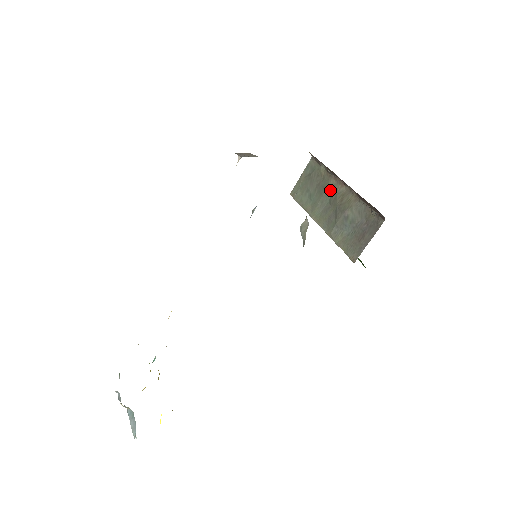
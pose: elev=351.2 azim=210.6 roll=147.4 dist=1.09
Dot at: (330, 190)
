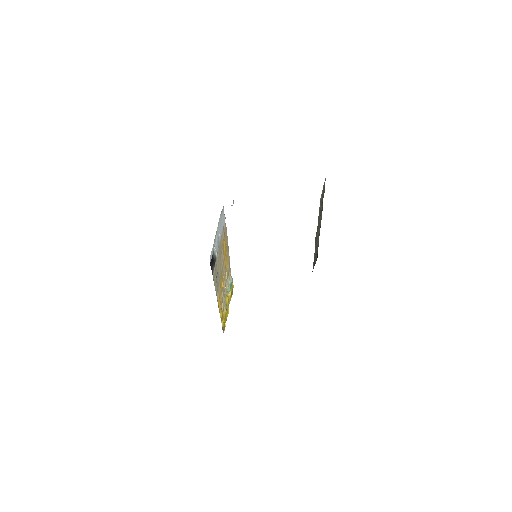
Dot at: occluded
